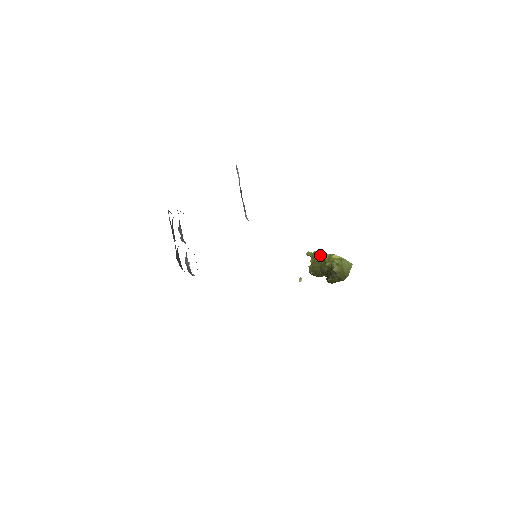
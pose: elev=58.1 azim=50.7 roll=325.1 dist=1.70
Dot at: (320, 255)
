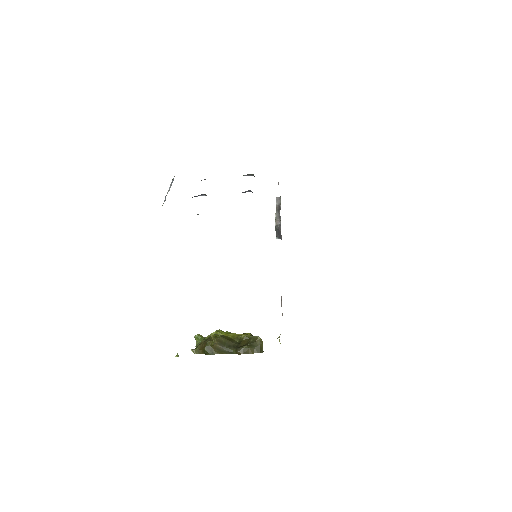
Dot at: (228, 332)
